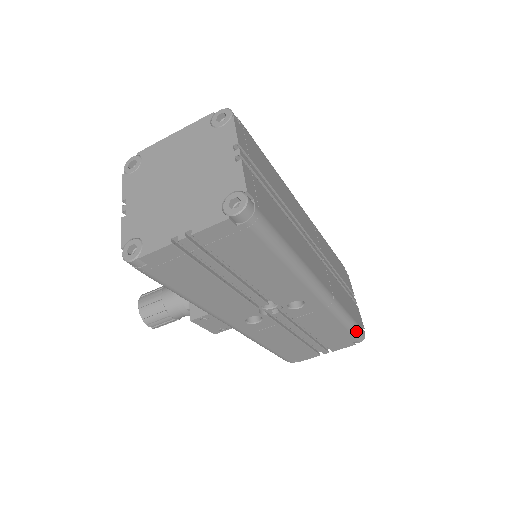
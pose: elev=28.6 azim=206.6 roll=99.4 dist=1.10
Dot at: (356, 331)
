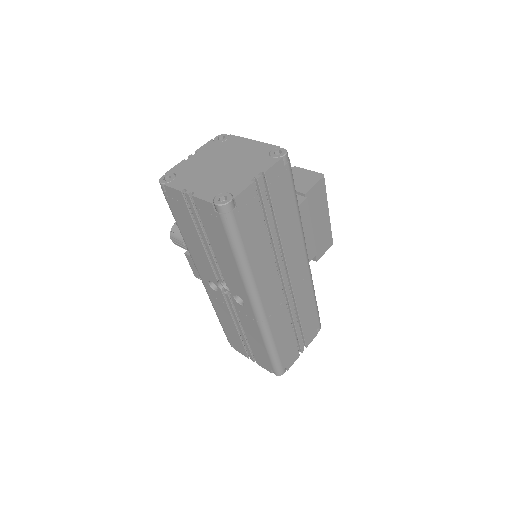
Dot at: (275, 362)
